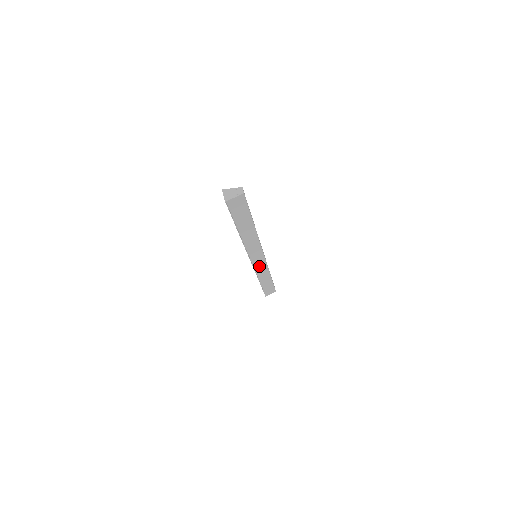
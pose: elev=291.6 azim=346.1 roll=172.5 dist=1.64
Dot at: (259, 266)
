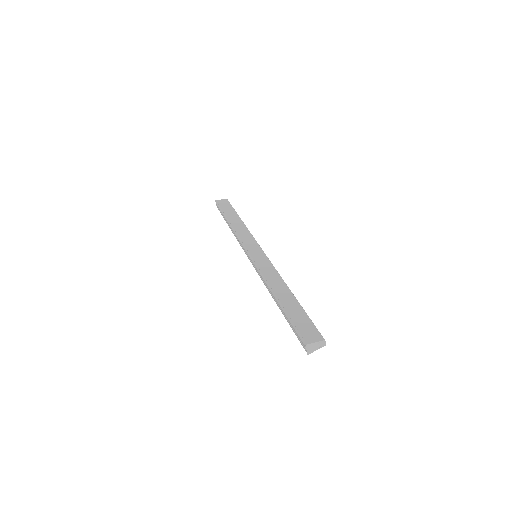
Dot at: occluded
